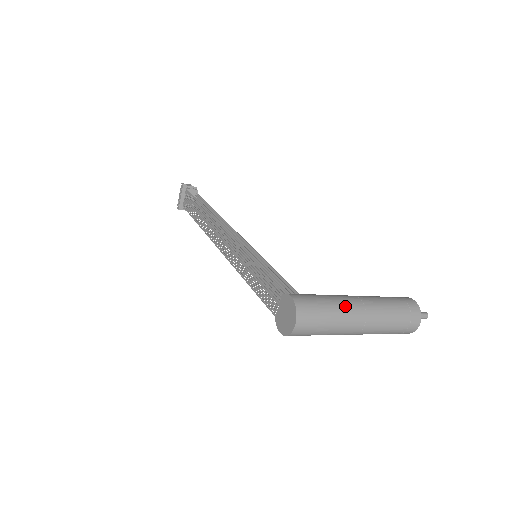
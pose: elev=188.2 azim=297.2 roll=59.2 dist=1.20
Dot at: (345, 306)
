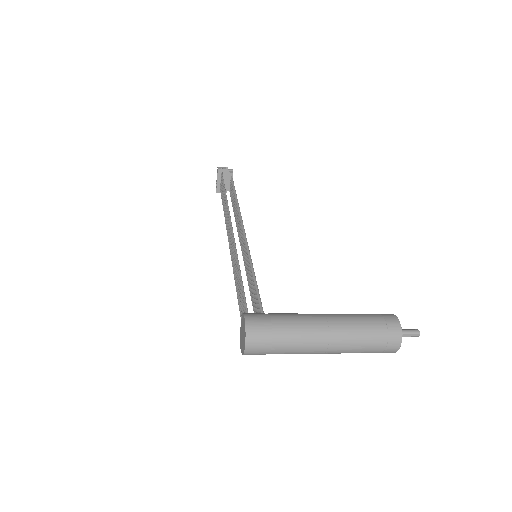
Dot at: (304, 329)
